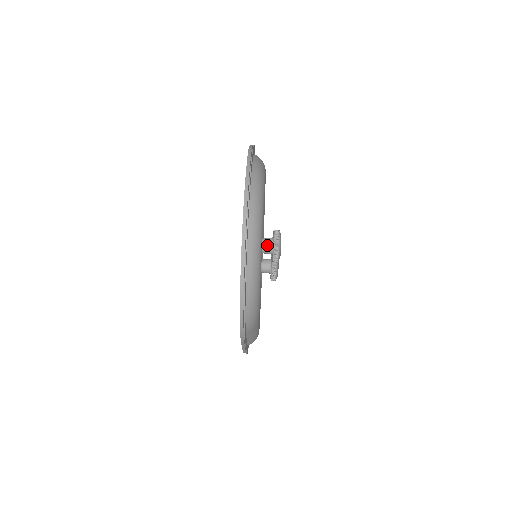
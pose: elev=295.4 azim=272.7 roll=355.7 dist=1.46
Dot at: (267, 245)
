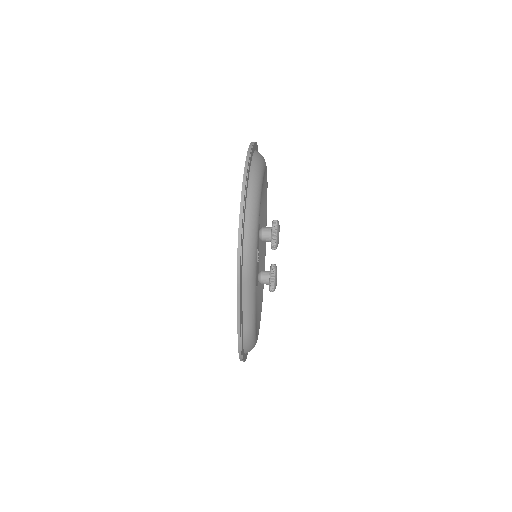
Dot at: (266, 229)
